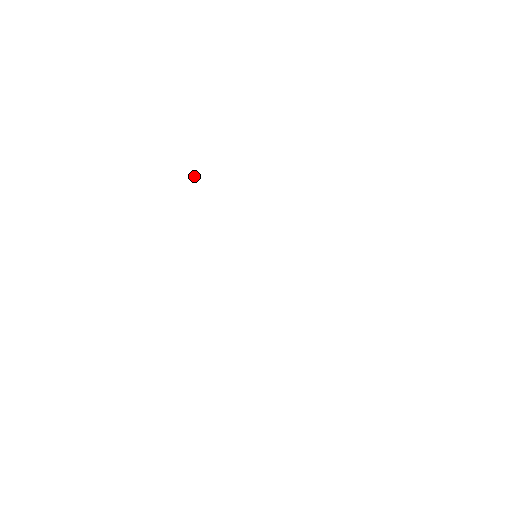
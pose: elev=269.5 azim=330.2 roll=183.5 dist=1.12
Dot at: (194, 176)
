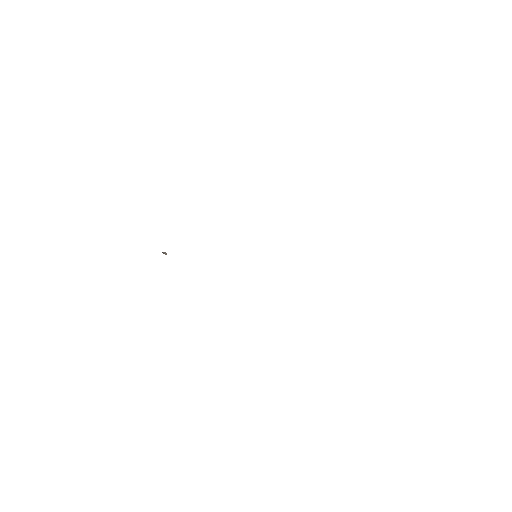
Dot at: occluded
